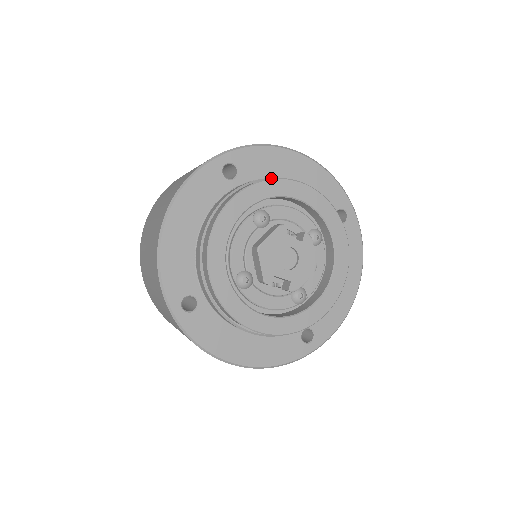
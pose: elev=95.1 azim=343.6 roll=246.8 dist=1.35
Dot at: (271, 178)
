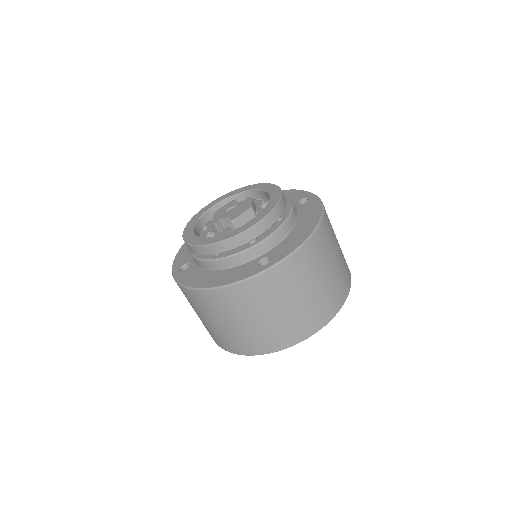
Dot at: (234, 191)
